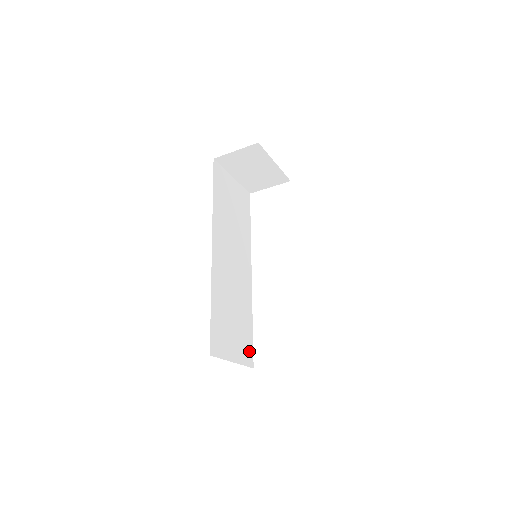
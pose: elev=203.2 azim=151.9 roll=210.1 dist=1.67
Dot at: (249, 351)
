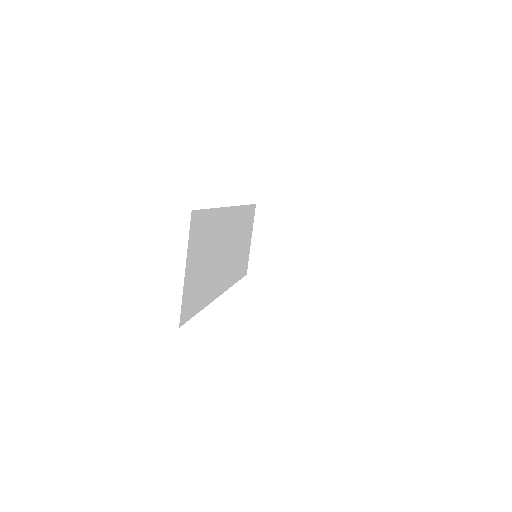
Dot at: (188, 310)
